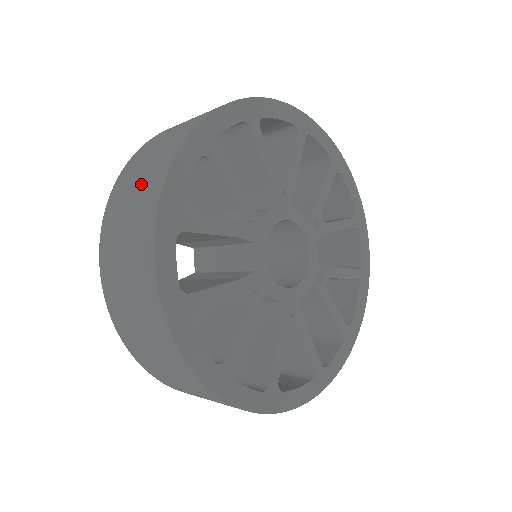
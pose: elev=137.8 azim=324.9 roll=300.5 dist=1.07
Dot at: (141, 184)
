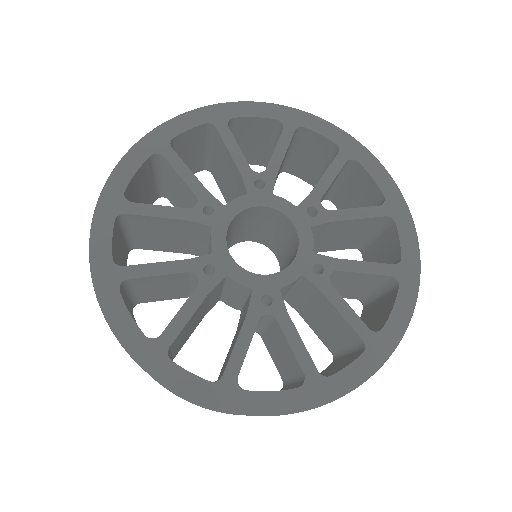
Dot at: occluded
